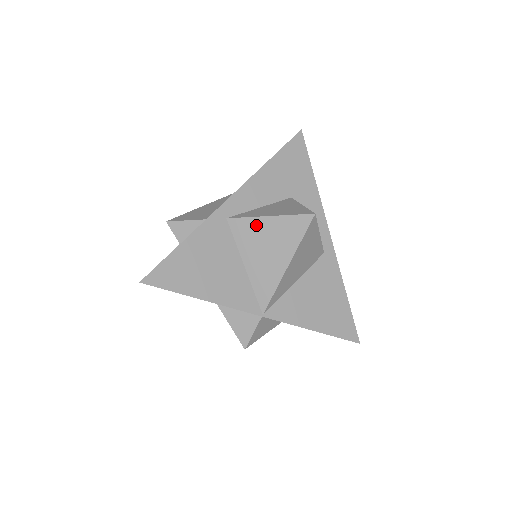
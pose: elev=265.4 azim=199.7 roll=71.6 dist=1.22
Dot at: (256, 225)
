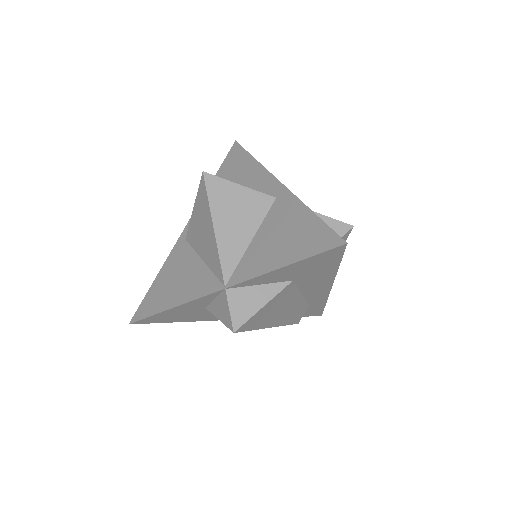
Dot at: (193, 223)
